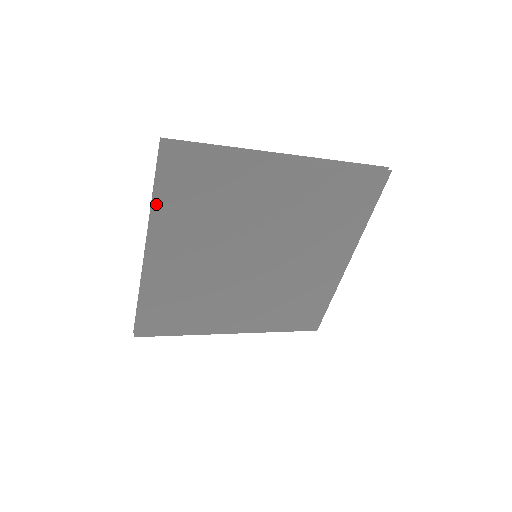
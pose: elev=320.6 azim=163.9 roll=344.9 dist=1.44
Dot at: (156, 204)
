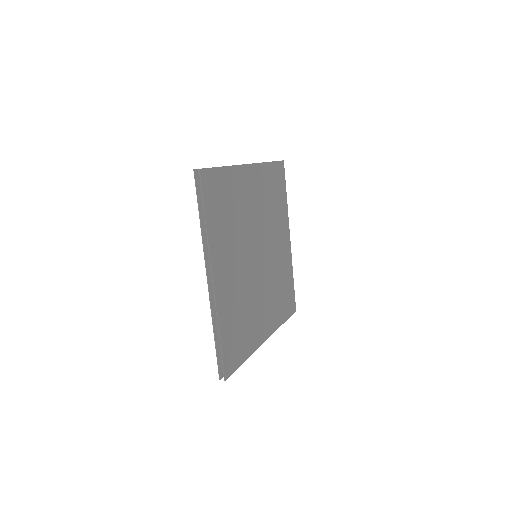
Dot at: (208, 227)
